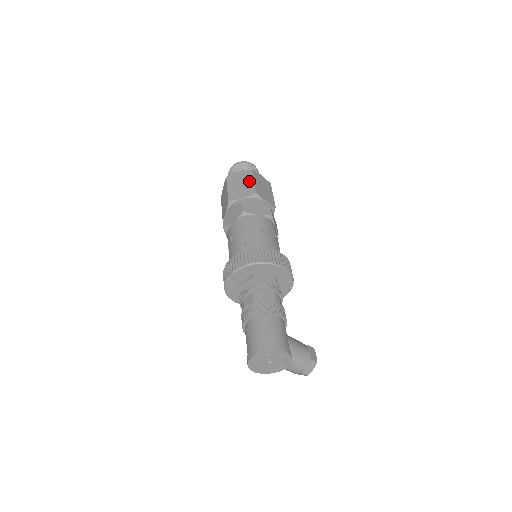
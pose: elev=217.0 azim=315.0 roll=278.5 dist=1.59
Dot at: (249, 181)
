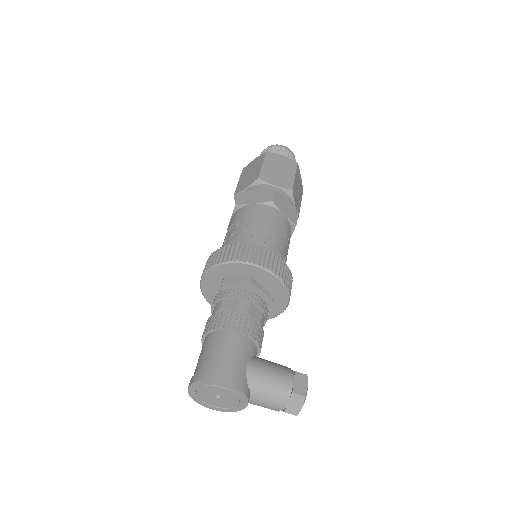
Dot at: (258, 166)
